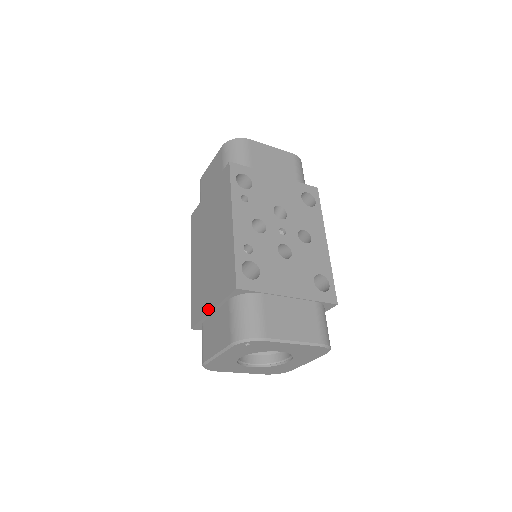
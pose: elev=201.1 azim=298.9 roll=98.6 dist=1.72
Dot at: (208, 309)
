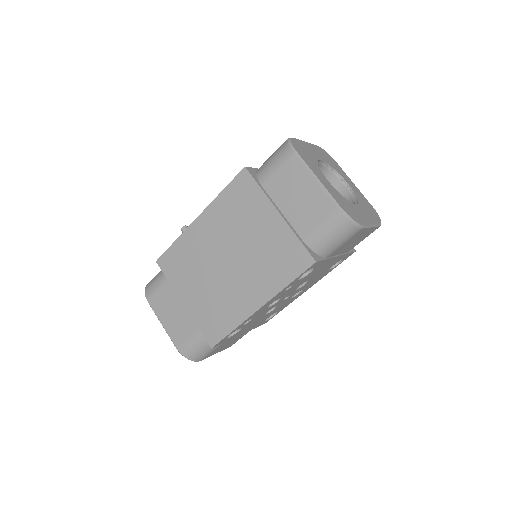
Dot at: (181, 296)
